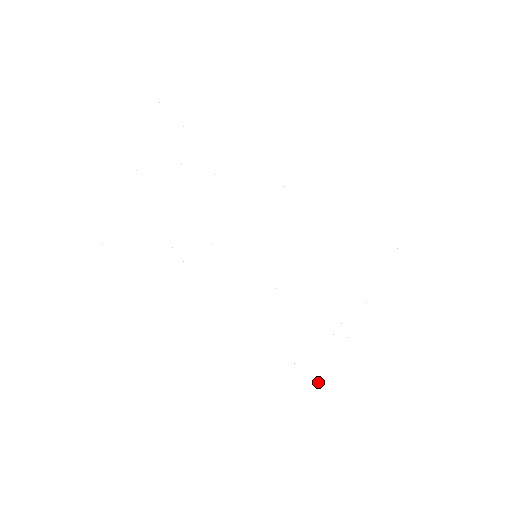
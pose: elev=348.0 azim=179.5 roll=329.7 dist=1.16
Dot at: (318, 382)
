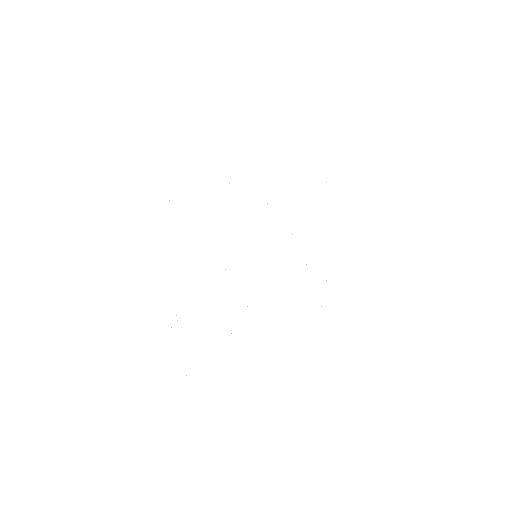
Dot at: occluded
